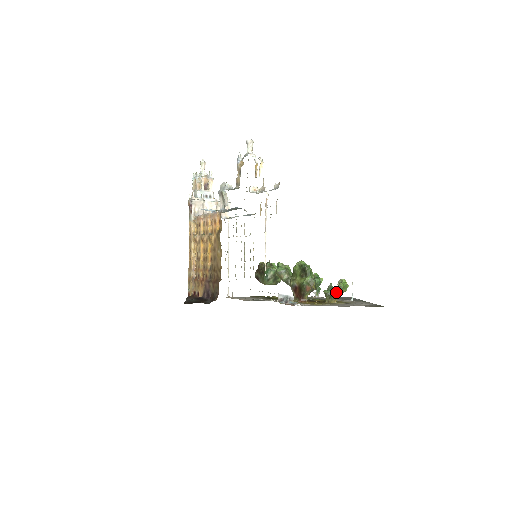
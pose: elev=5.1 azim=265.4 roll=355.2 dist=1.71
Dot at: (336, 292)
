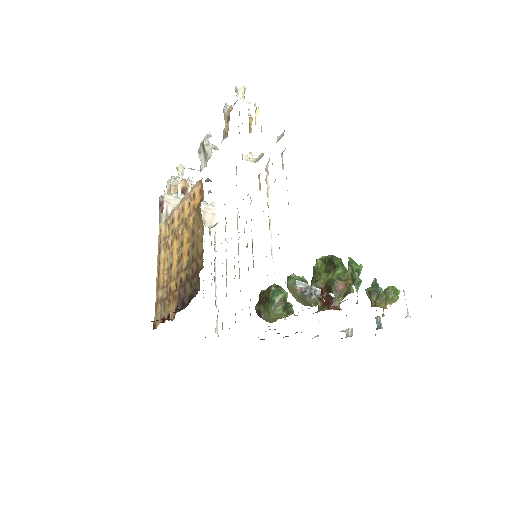
Dot at: occluded
